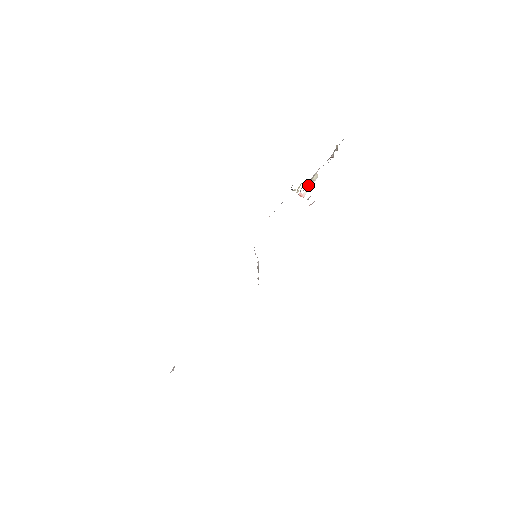
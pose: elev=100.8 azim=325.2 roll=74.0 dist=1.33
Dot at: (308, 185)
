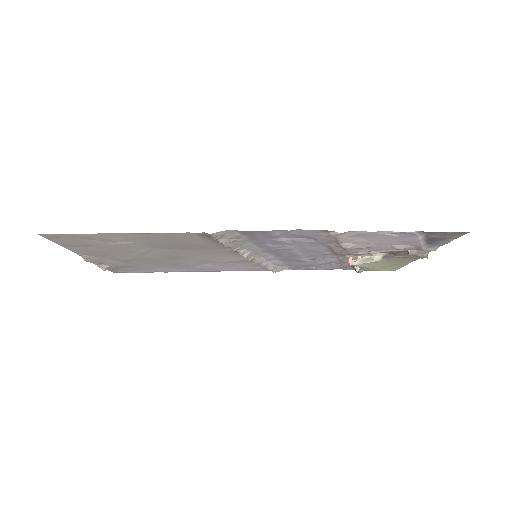
Dot at: (365, 259)
